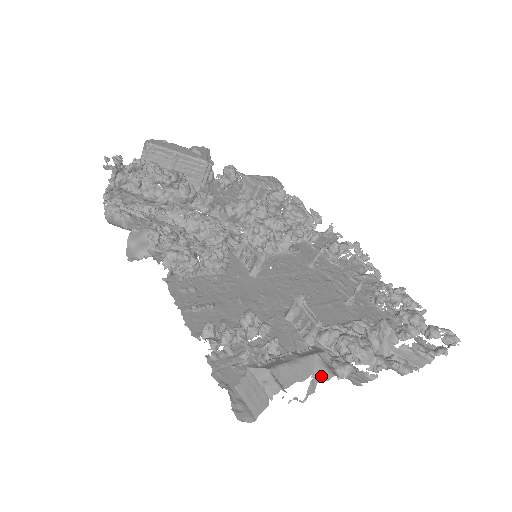
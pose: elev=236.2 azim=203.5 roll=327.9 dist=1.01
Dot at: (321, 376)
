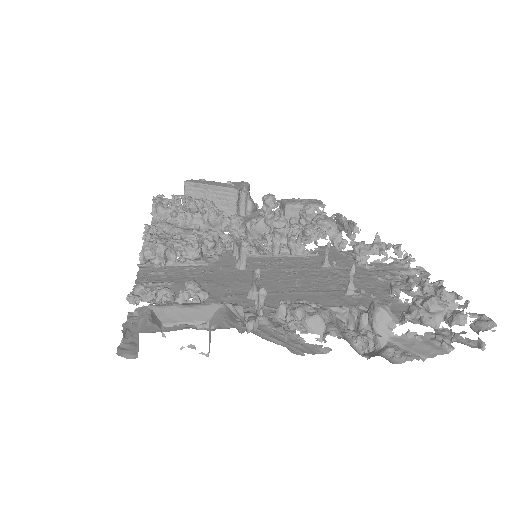
Dot at: (215, 321)
